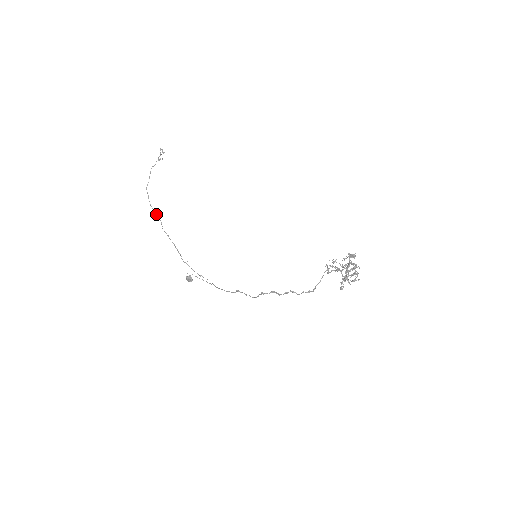
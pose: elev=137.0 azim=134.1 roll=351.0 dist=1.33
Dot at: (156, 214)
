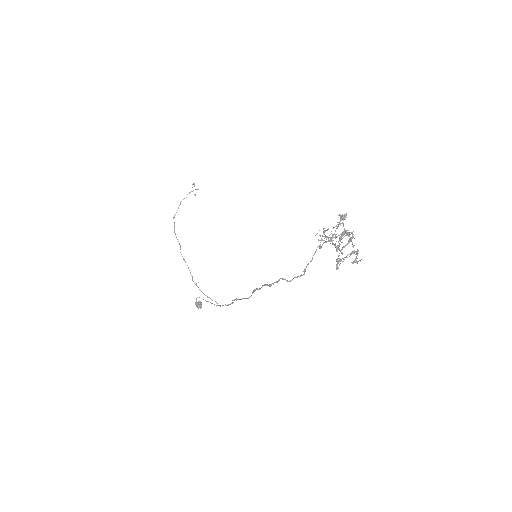
Dot at: occluded
